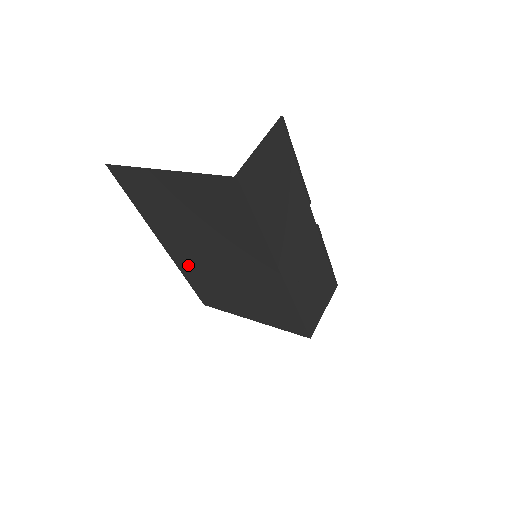
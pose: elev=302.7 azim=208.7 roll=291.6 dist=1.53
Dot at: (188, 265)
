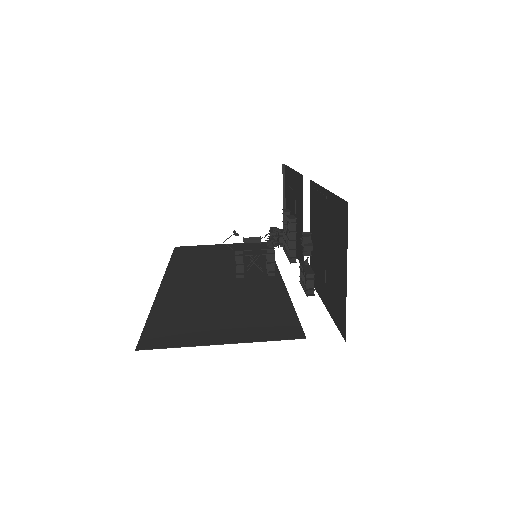
Dot at: occluded
